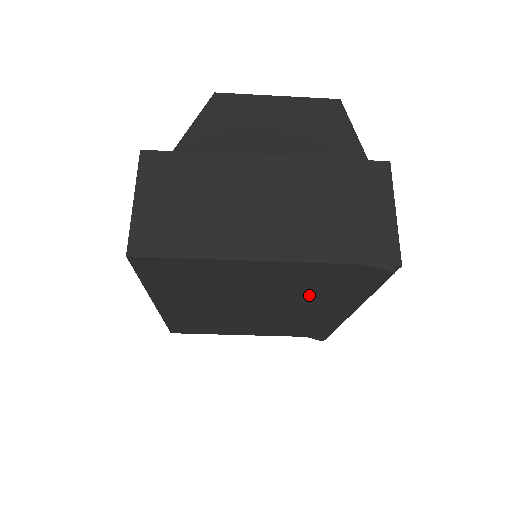
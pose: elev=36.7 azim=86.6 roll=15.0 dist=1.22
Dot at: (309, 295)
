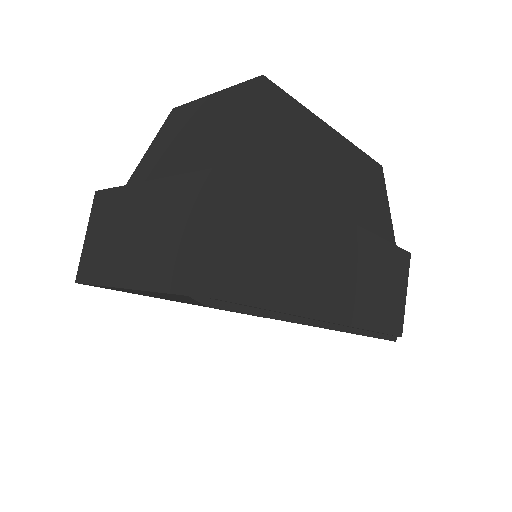
Dot at: occluded
